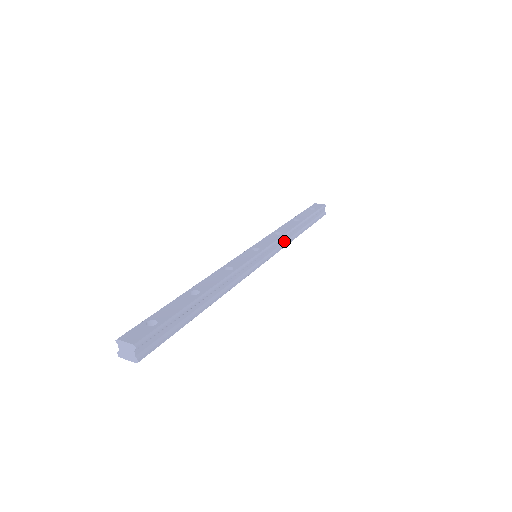
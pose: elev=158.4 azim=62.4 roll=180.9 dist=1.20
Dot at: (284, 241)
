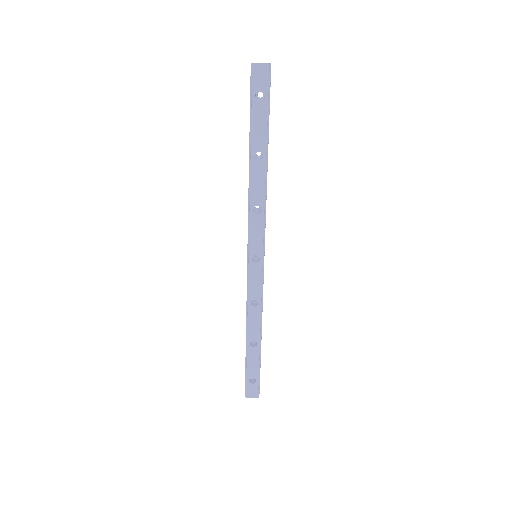
Dot at: occluded
